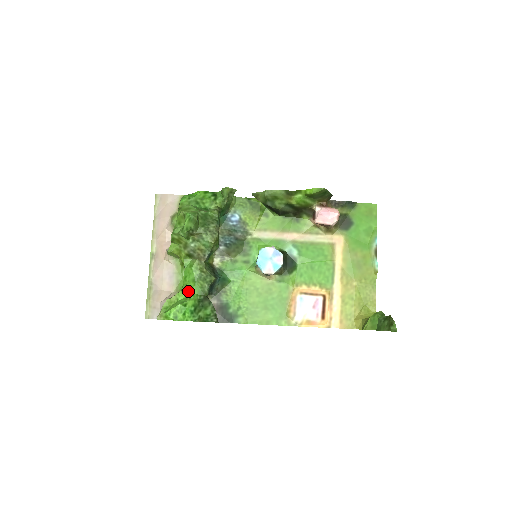
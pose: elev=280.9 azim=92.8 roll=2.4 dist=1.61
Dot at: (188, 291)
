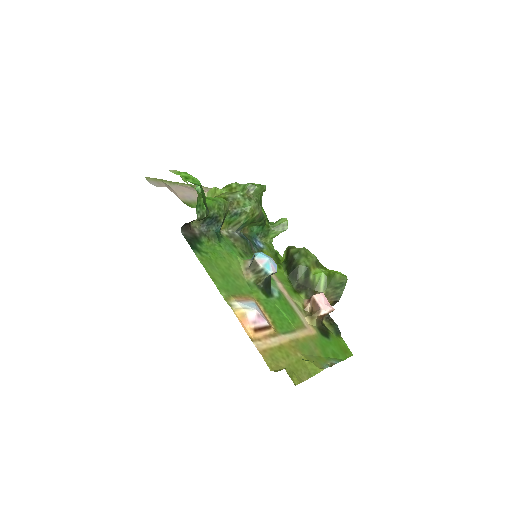
Dot at: occluded
